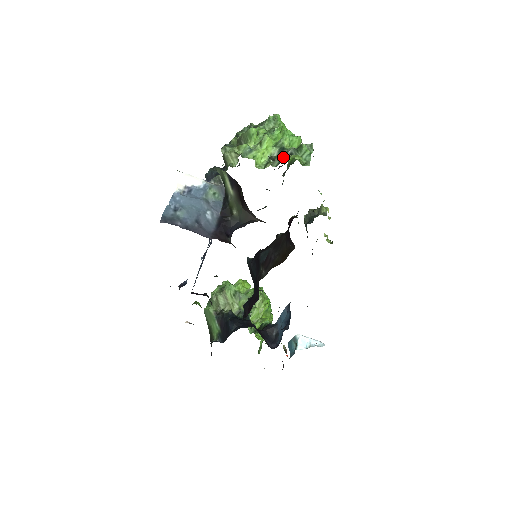
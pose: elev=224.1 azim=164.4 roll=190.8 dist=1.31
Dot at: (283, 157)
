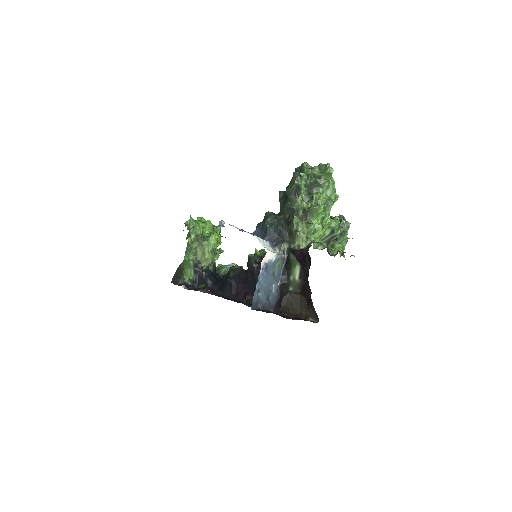
Dot at: (331, 239)
